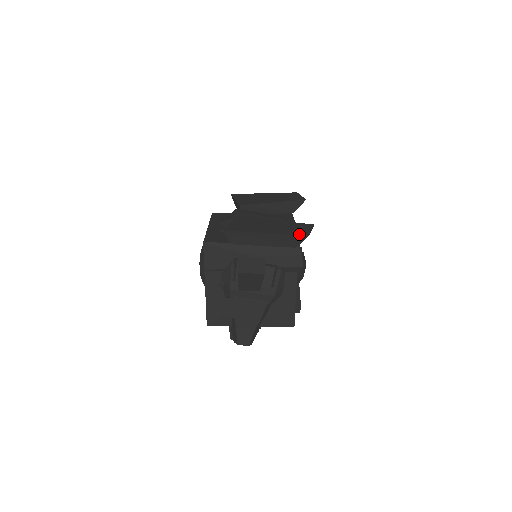
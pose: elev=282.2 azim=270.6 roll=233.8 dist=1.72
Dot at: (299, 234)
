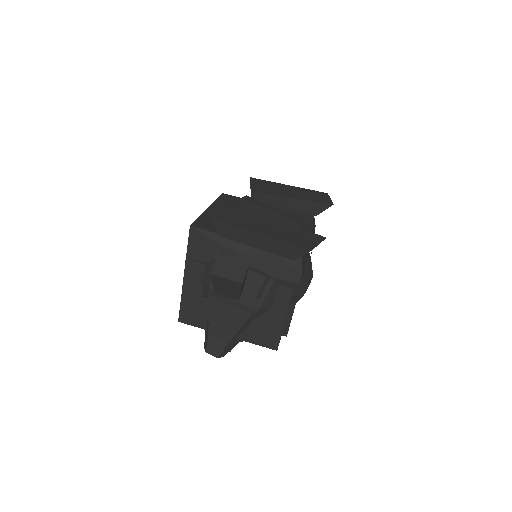
Dot at: (300, 245)
